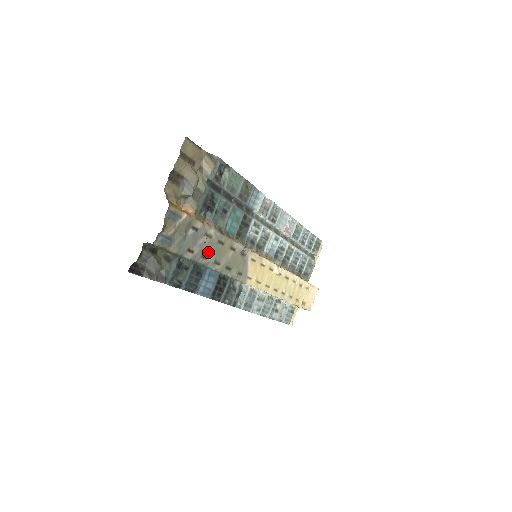
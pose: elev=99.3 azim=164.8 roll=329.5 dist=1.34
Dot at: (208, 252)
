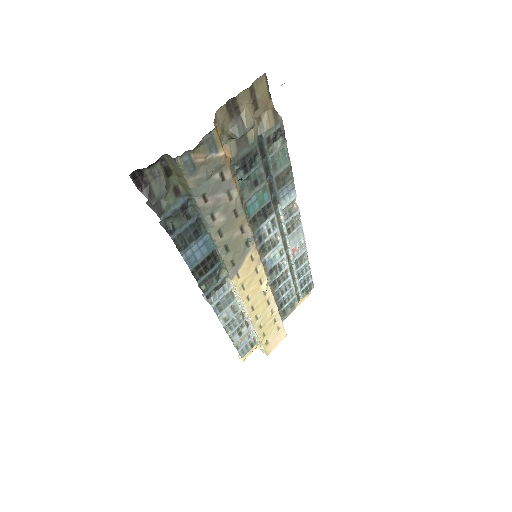
Dot at: (219, 214)
